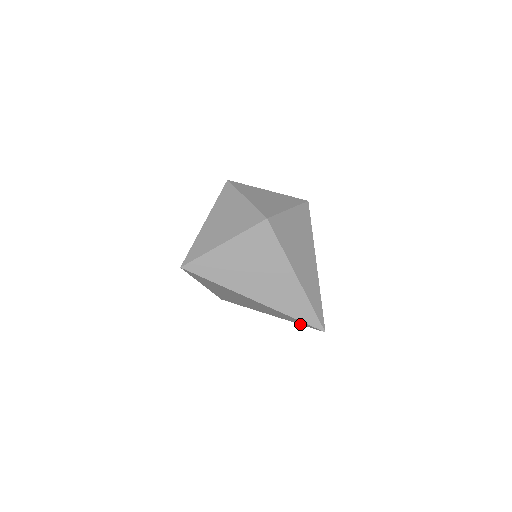
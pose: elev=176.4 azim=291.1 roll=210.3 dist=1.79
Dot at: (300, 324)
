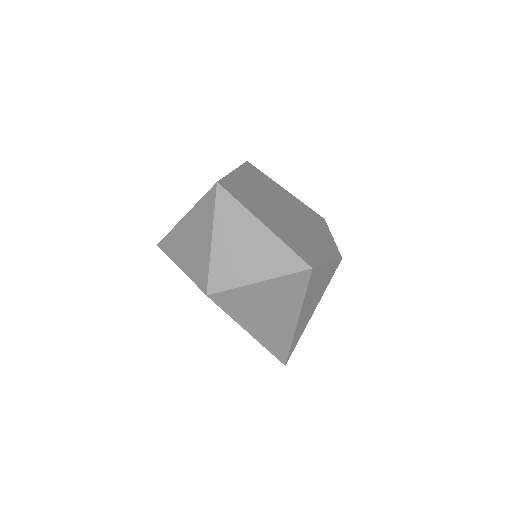
Dot at: occluded
